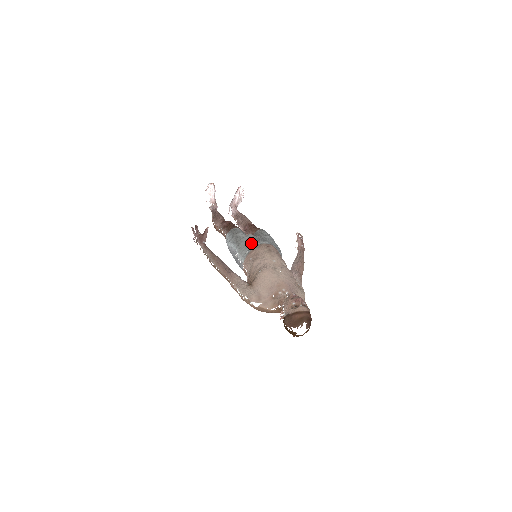
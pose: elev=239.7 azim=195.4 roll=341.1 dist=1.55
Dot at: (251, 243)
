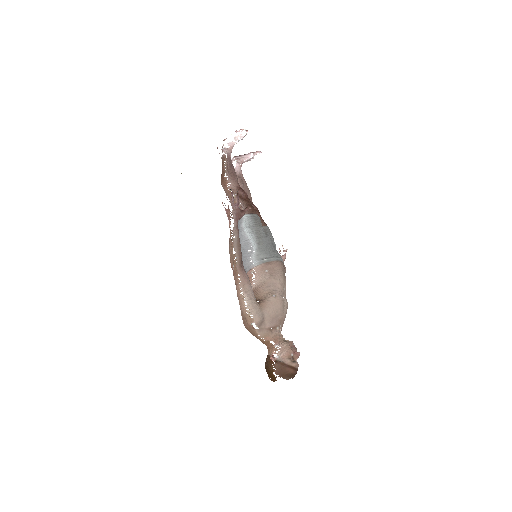
Dot at: (271, 251)
